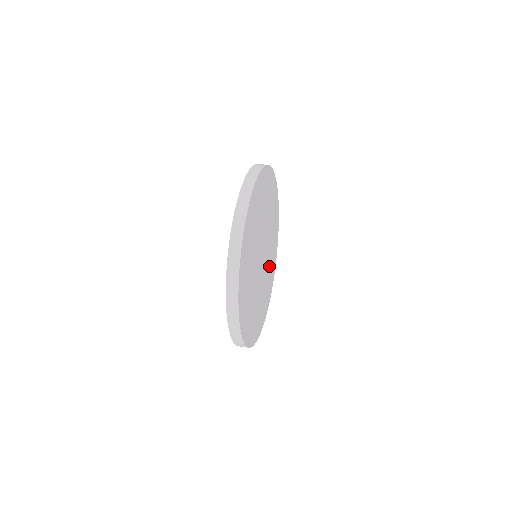
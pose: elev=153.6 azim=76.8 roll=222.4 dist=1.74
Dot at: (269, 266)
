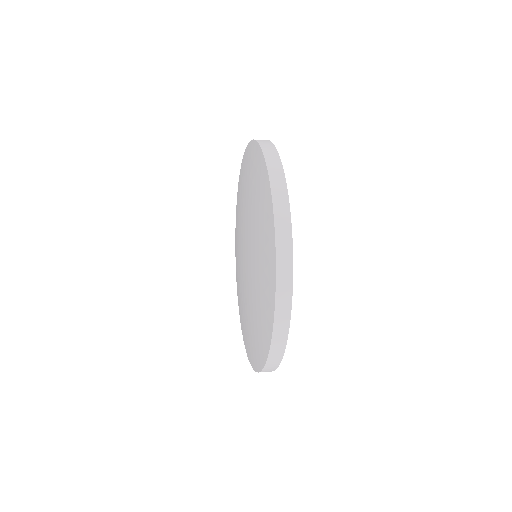
Dot at: occluded
